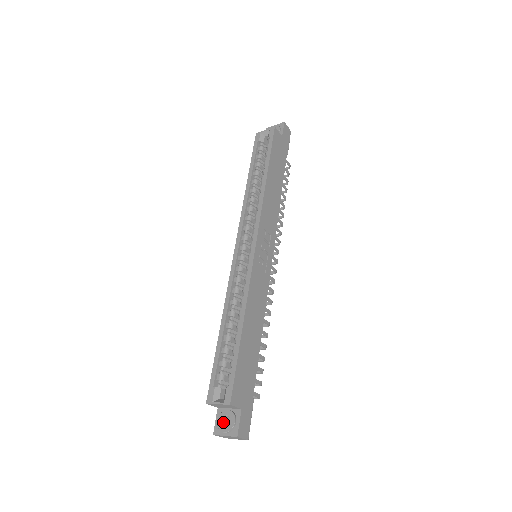
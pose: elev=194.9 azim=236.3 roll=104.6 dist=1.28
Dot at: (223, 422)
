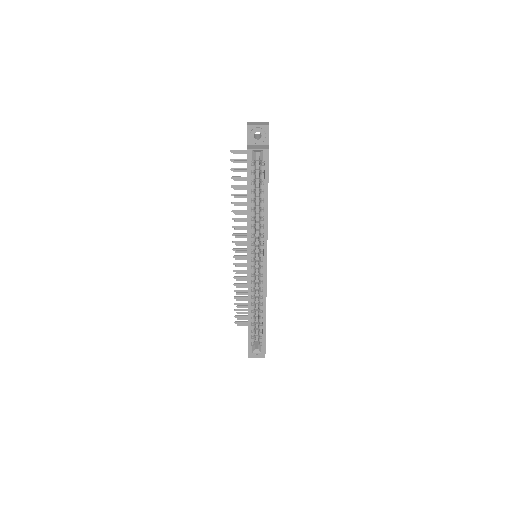
Dot at: occluded
